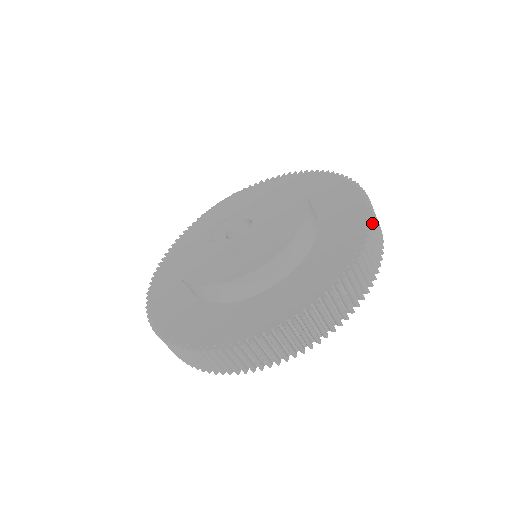
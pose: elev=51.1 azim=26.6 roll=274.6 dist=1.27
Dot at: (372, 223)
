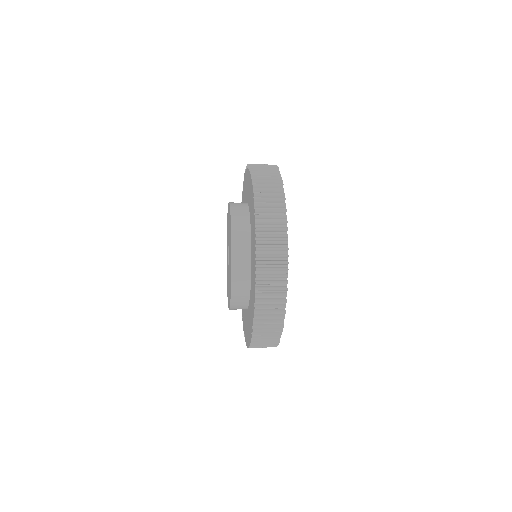
Dot at: (259, 223)
